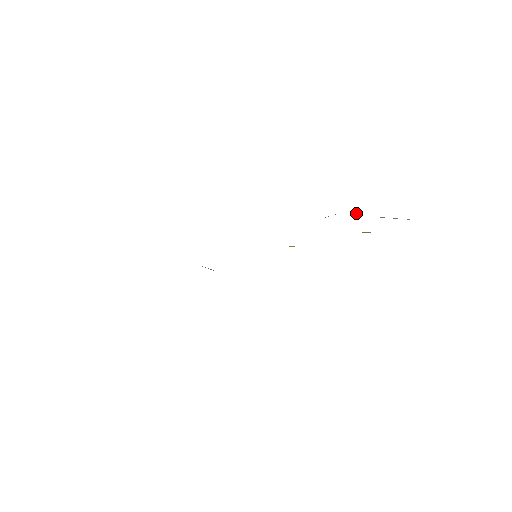
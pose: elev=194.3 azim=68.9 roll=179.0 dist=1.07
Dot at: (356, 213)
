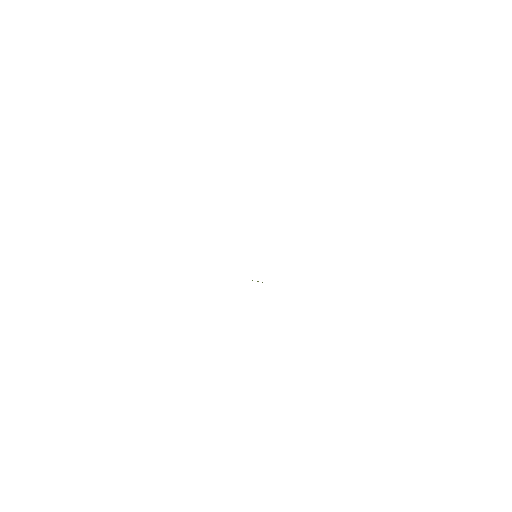
Dot at: occluded
